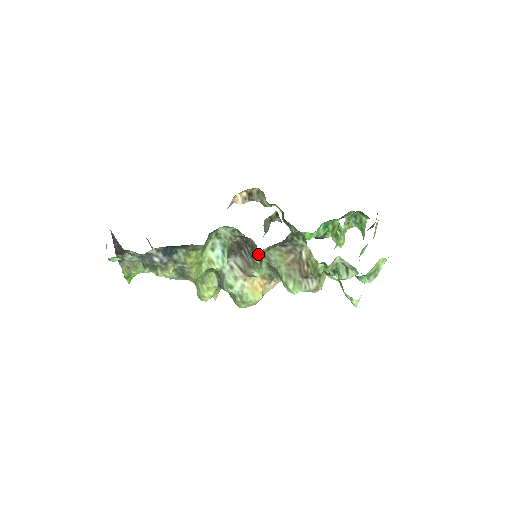
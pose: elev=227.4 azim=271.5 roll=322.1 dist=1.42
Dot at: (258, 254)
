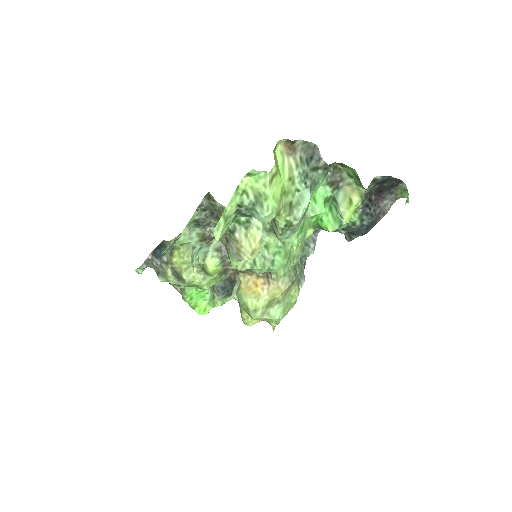
Dot at: (198, 232)
